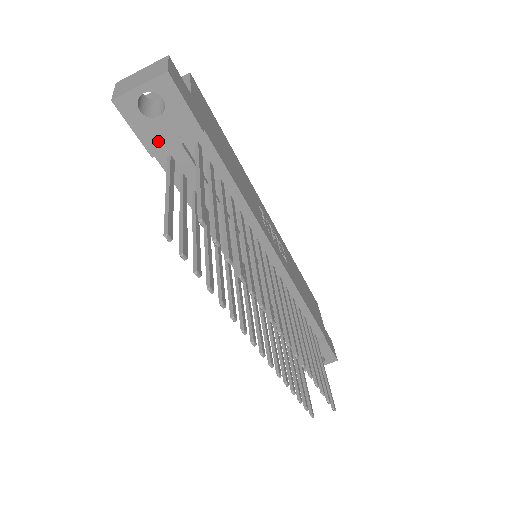
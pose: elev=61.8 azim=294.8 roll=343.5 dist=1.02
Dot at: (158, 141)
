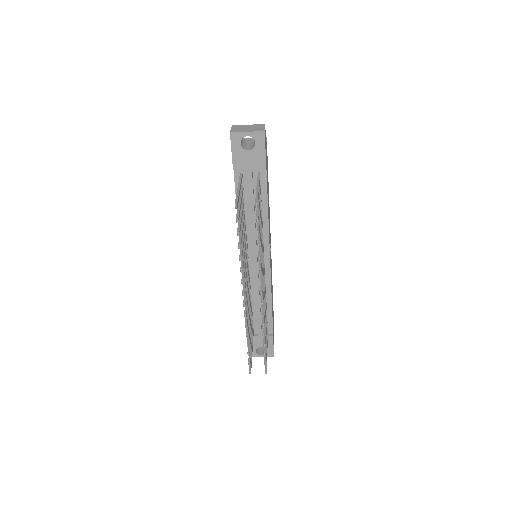
Dot at: (241, 162)
